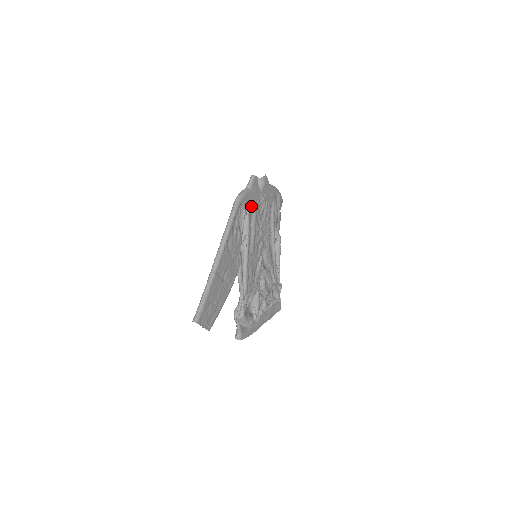
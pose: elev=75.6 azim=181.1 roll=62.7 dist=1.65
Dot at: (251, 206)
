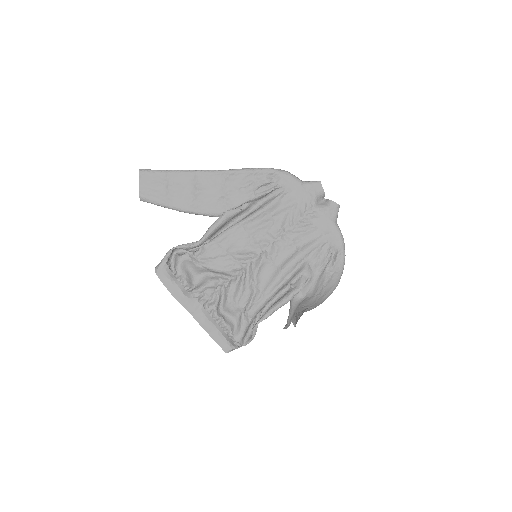
Dot at: (290, 197)
